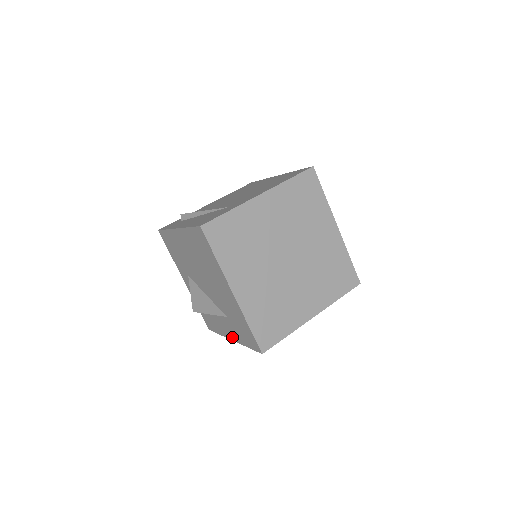
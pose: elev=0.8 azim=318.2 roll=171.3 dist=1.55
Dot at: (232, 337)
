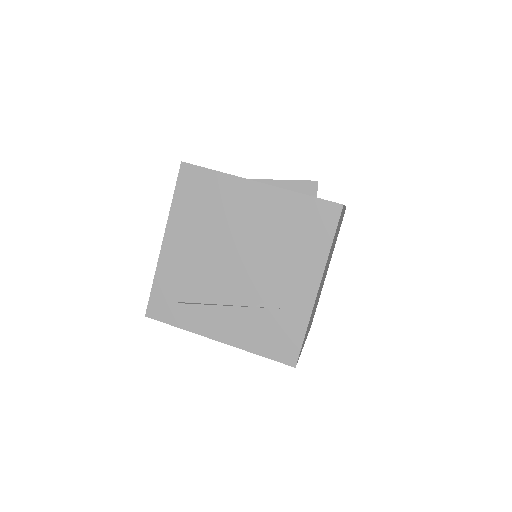
Dot at: occluded
